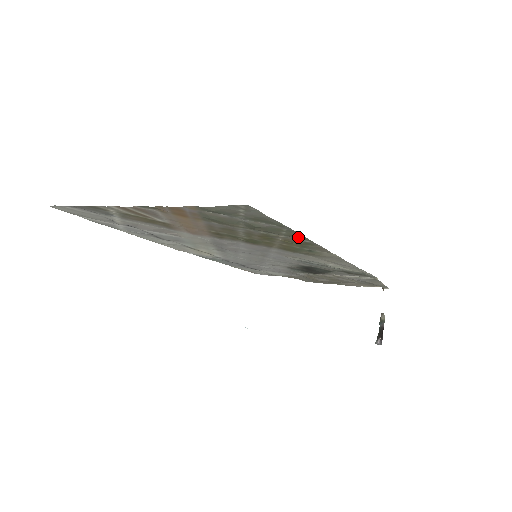
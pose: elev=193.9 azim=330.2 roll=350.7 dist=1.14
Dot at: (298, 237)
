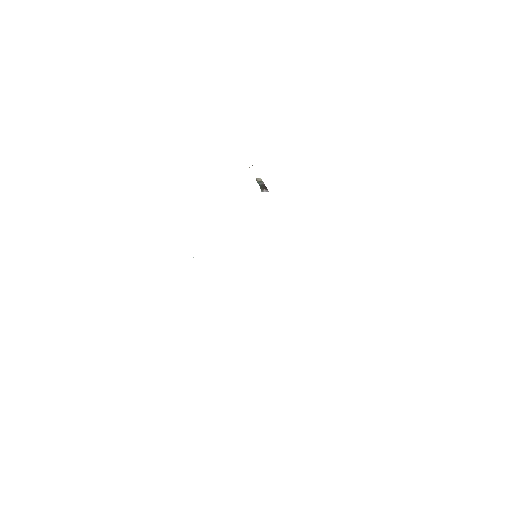
Dot at: occluded
